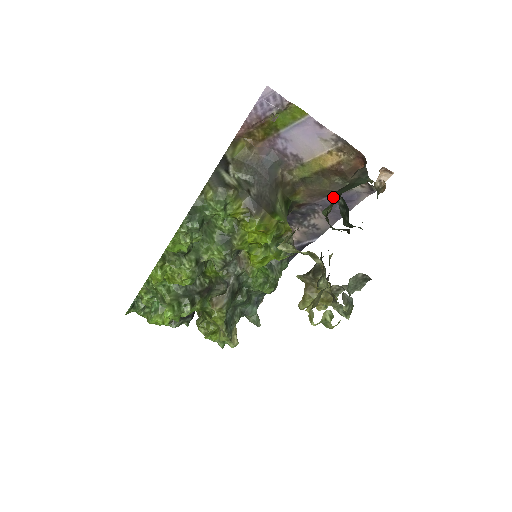
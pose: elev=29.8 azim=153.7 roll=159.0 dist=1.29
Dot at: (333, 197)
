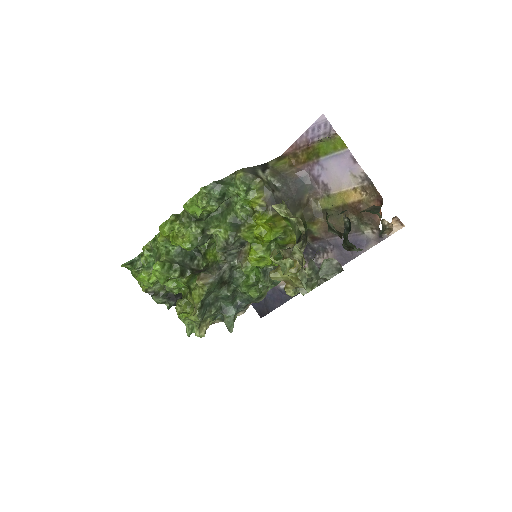
Dot at: occluded
